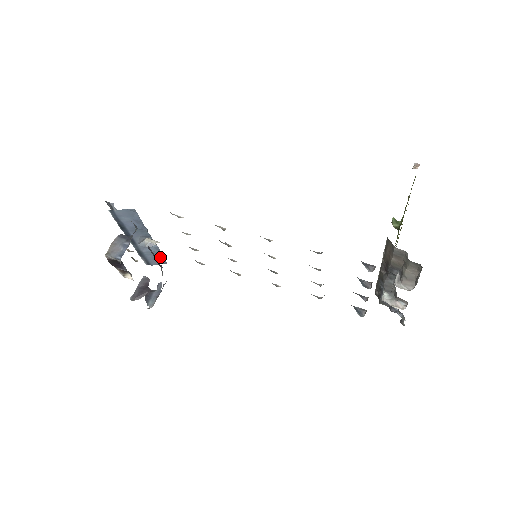
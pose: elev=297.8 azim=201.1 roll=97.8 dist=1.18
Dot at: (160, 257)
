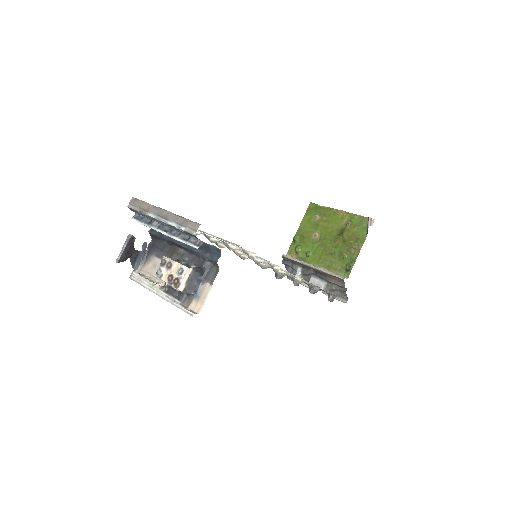
Dot at: occluded
